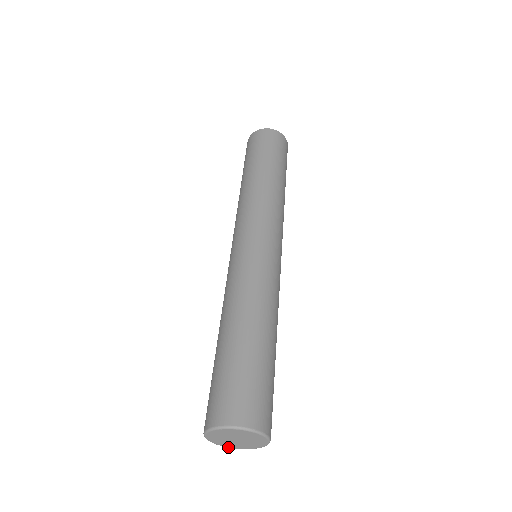
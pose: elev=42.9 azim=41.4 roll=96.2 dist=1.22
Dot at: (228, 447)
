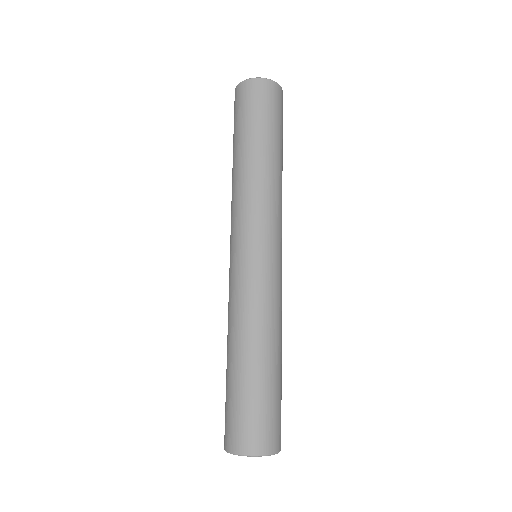
Dot at: occluded
